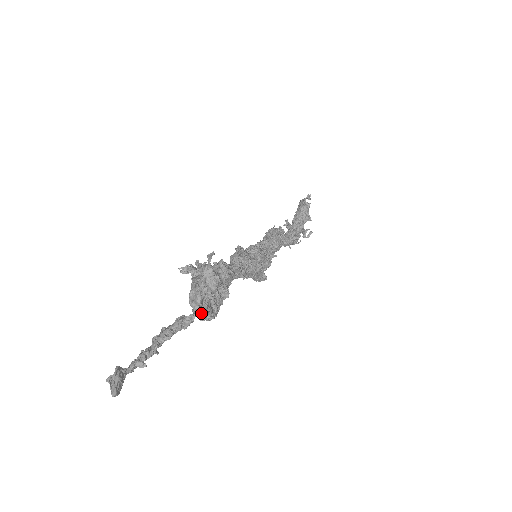
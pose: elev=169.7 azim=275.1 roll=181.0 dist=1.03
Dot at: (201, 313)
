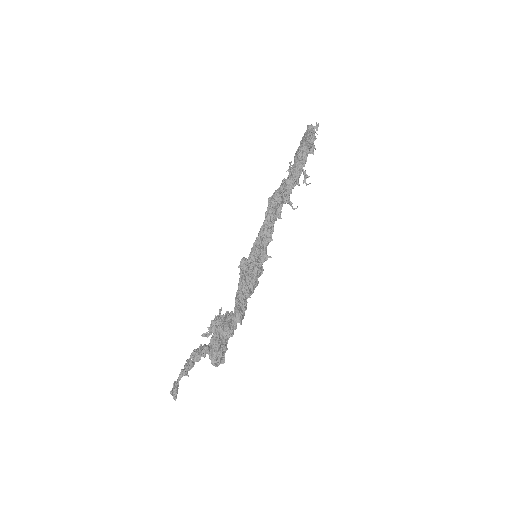
Dot at: occluded
